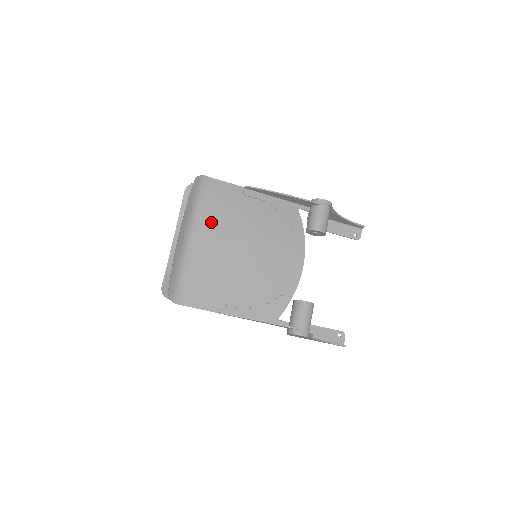
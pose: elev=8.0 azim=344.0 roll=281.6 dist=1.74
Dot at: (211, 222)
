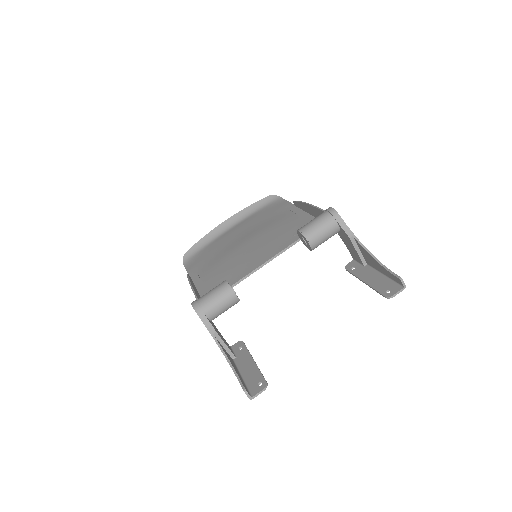
Dot at: (250, 221)
